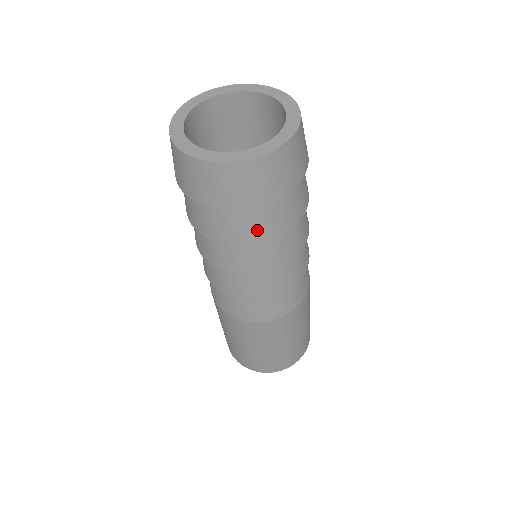
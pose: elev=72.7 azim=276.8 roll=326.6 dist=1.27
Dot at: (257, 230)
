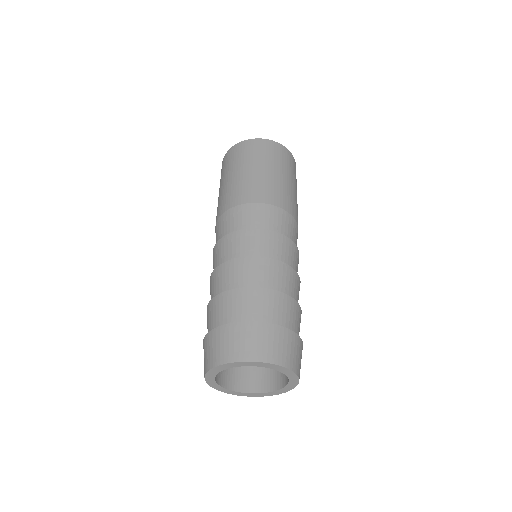
Dot at: occluded
